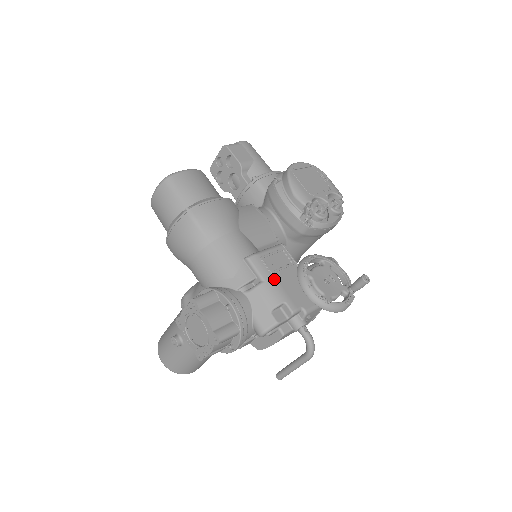
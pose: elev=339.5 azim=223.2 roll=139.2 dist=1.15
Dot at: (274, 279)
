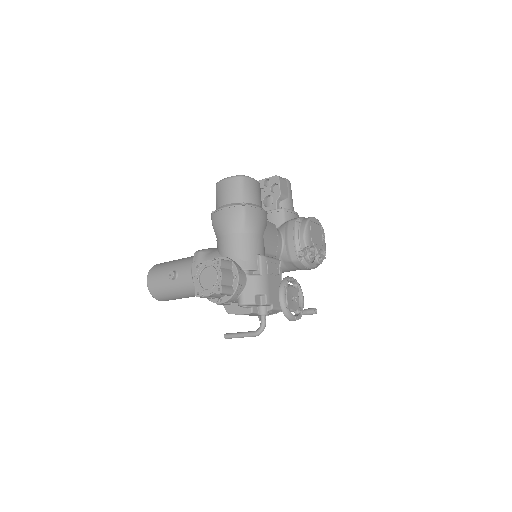
Dot at: (267, 278)
